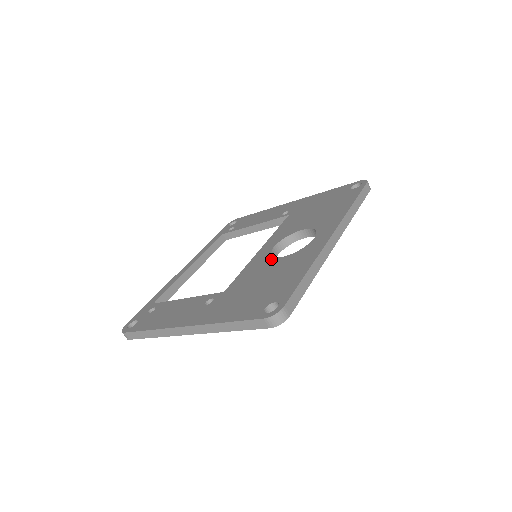
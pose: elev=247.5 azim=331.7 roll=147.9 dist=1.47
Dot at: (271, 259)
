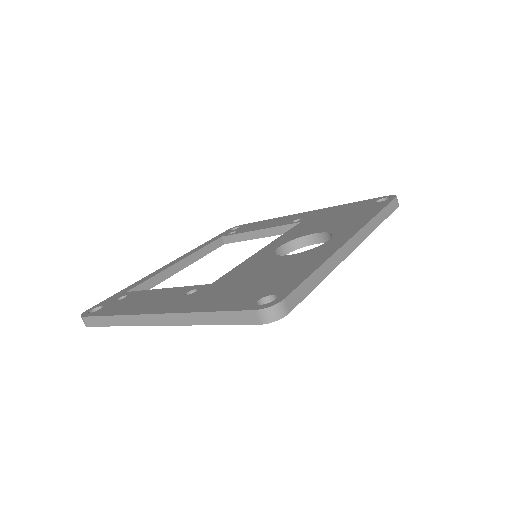
Dot at: (274, 256)
